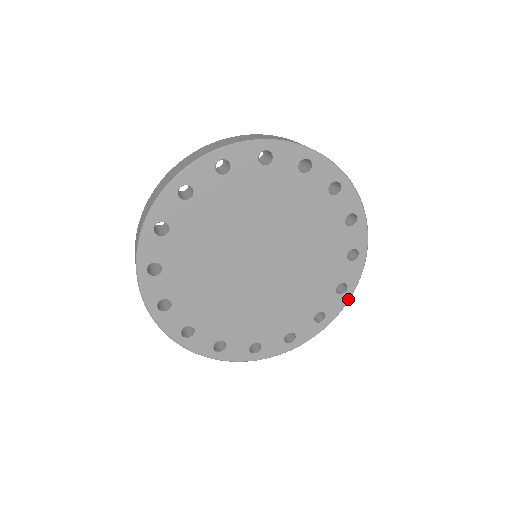
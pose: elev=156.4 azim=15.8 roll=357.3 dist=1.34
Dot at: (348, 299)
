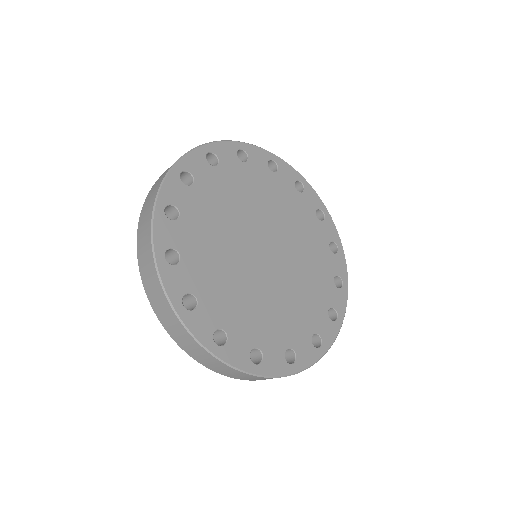
Dot at: (343, 255)
